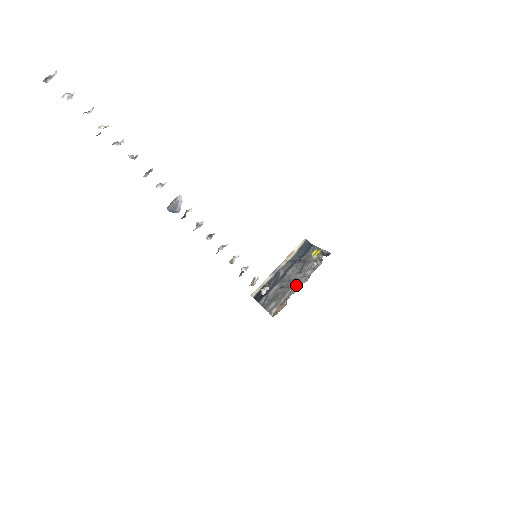
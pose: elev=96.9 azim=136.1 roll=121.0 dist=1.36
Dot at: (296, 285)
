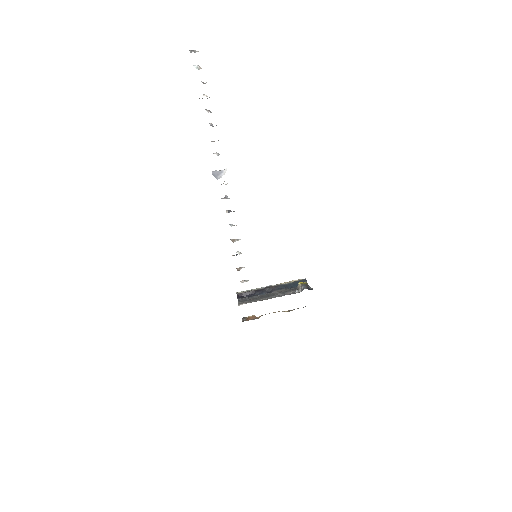
Dot at: (272, 297)
